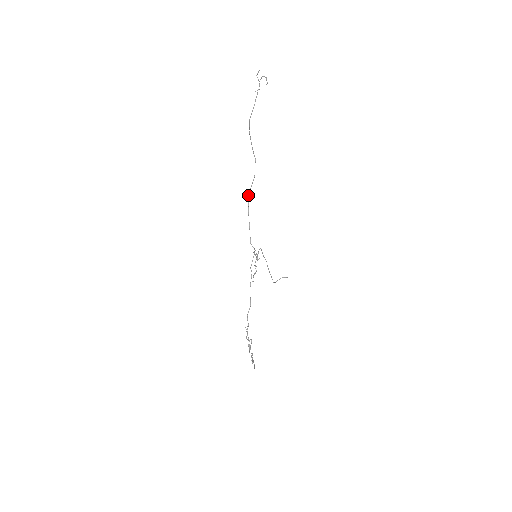
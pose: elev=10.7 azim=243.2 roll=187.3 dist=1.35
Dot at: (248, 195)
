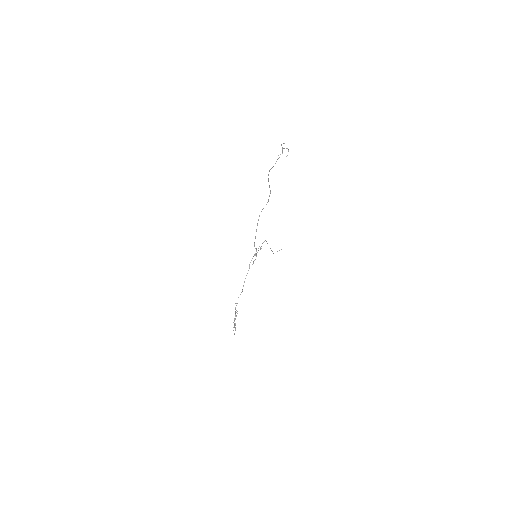
Dot at: occluded
